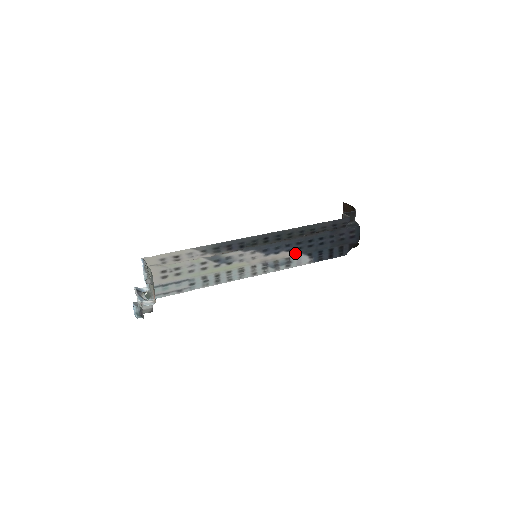
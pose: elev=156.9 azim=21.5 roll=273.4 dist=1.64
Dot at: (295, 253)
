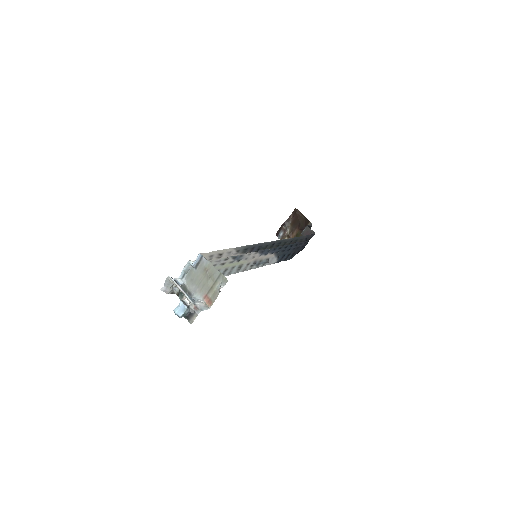
Dot at: (273, 255)
